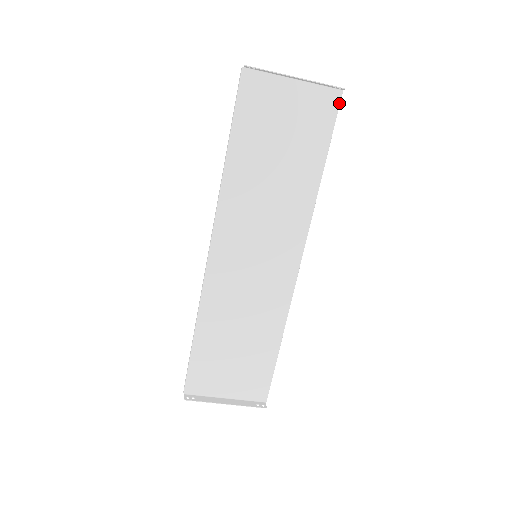
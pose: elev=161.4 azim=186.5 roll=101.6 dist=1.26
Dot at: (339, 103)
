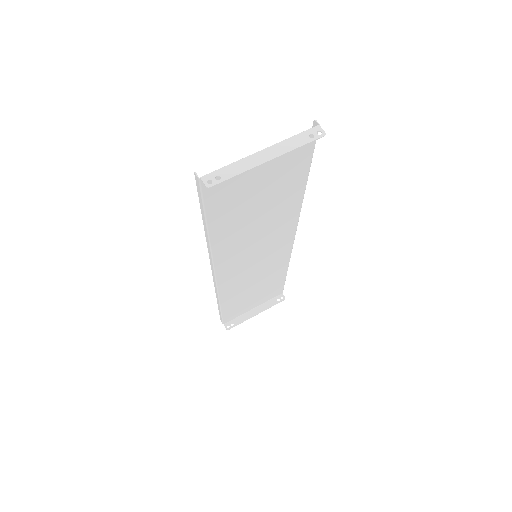
Dot at: occluded
